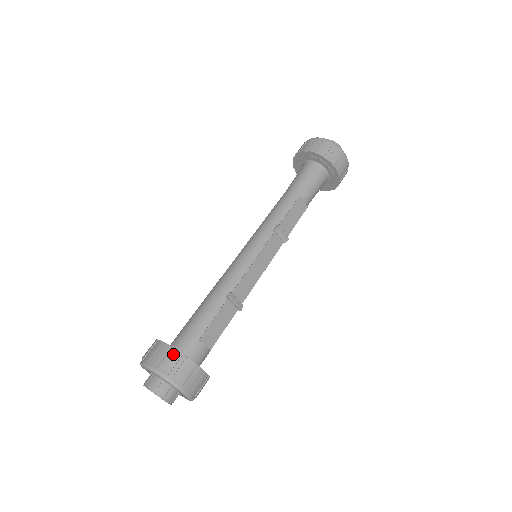
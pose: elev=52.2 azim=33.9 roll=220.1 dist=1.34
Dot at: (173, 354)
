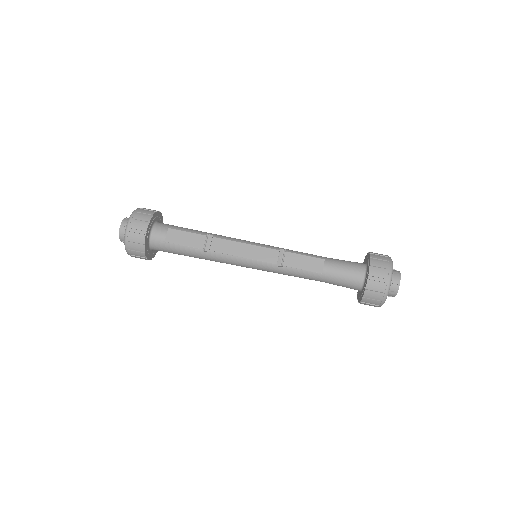
Dot at: (151, 211)
